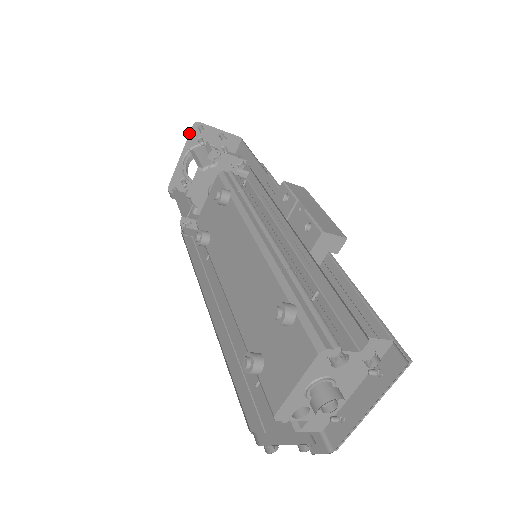
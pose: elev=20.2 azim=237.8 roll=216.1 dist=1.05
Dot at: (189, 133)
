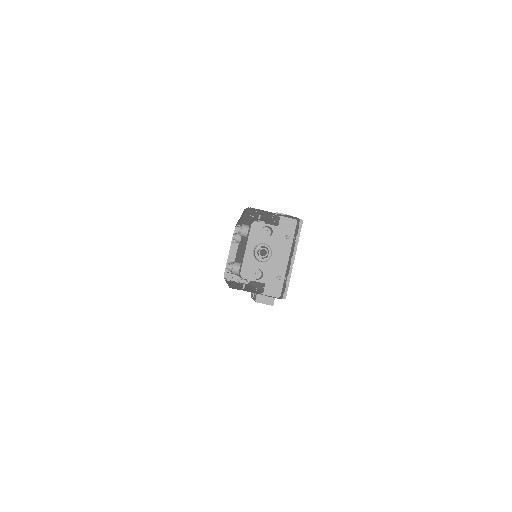
Dot at: (232, 238)
